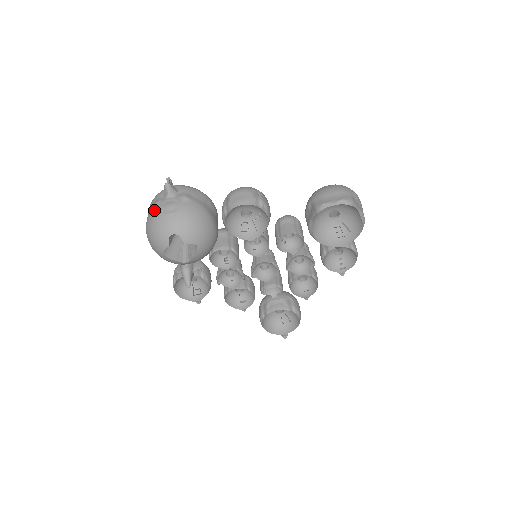
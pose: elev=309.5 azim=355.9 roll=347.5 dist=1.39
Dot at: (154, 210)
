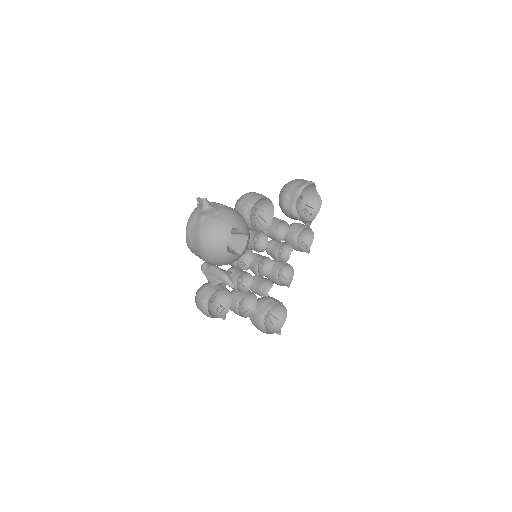
Dot at: (205, 220)
